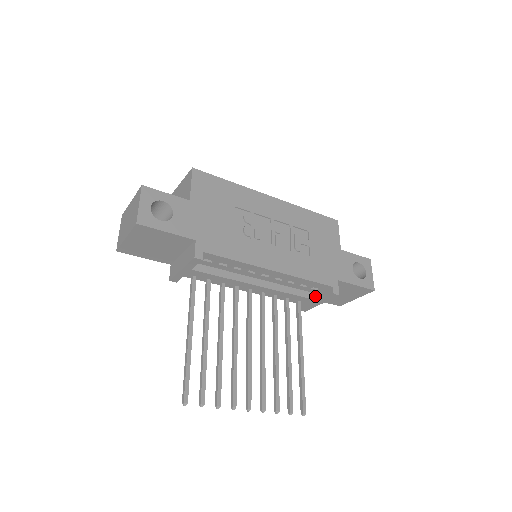
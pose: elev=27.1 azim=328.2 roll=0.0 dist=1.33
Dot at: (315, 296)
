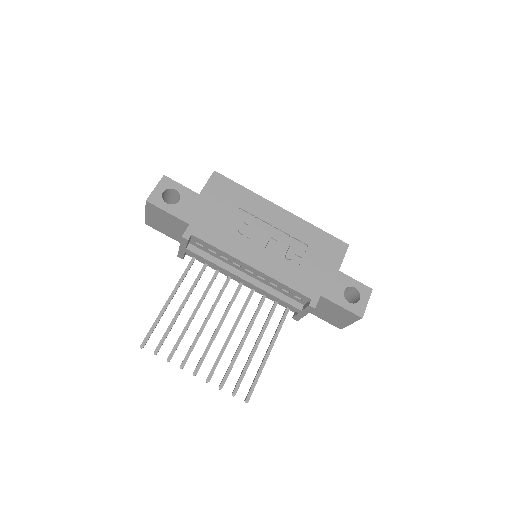
Dot at: (299, 305)
